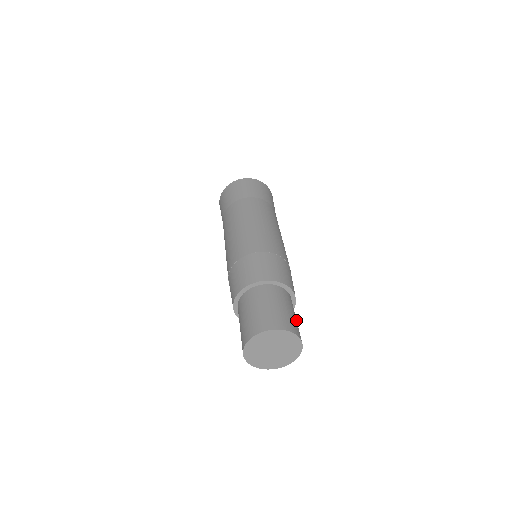
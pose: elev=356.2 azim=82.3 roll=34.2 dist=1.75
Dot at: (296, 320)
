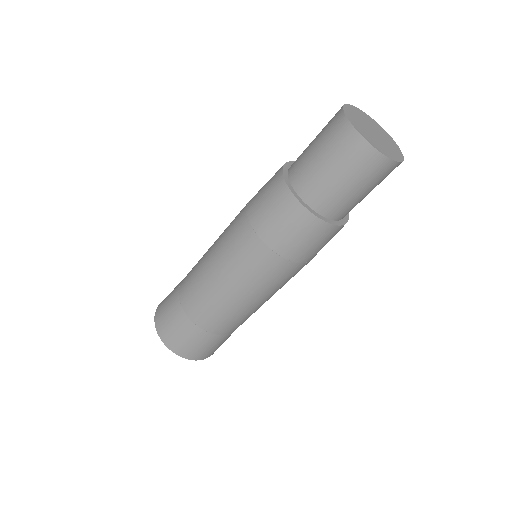
Dot at: occluded
